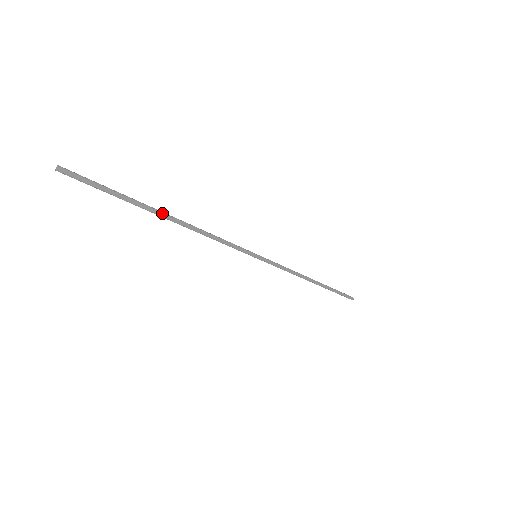
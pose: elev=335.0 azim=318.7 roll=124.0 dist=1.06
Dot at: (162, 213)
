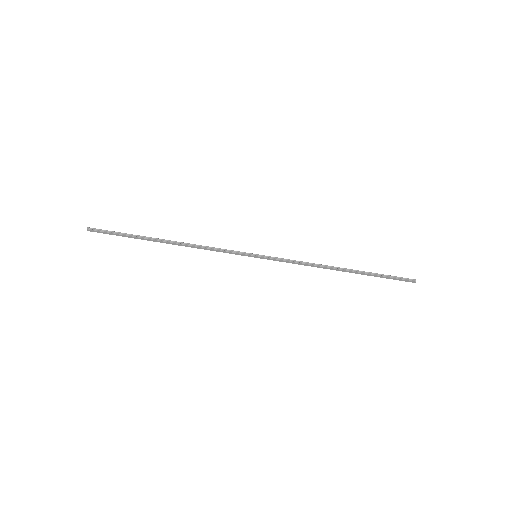
Dot at: (158, 241)
